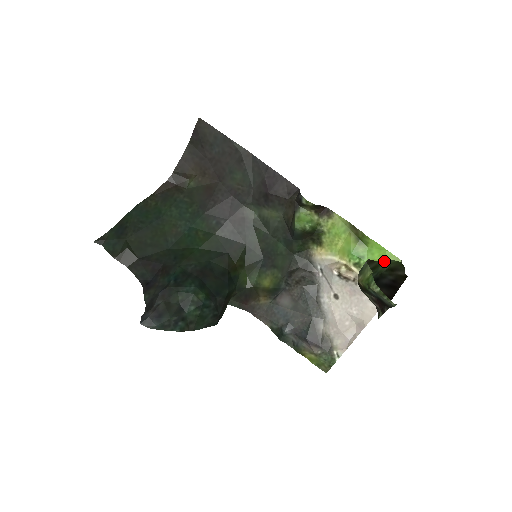
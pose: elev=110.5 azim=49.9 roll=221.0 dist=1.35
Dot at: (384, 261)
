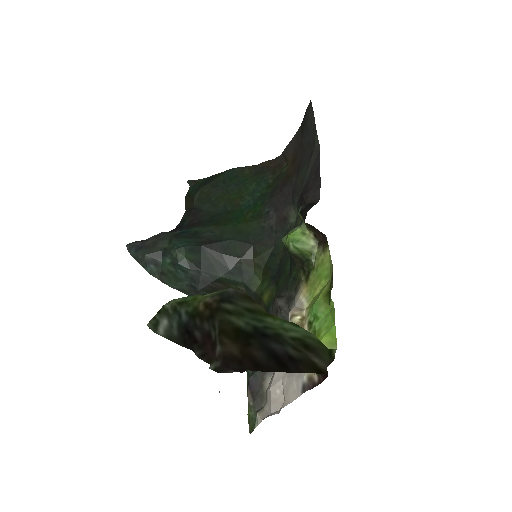
Dot at: (323, 336)
